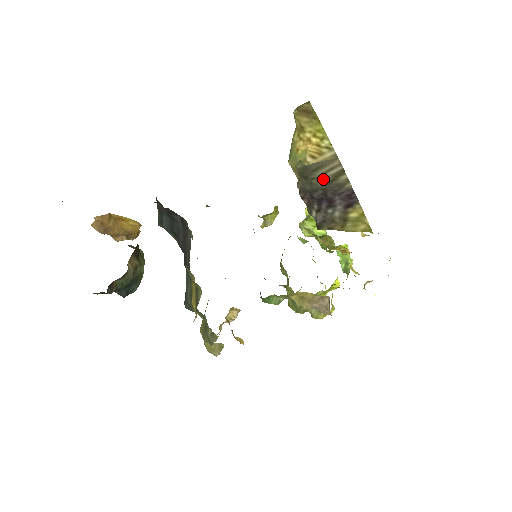
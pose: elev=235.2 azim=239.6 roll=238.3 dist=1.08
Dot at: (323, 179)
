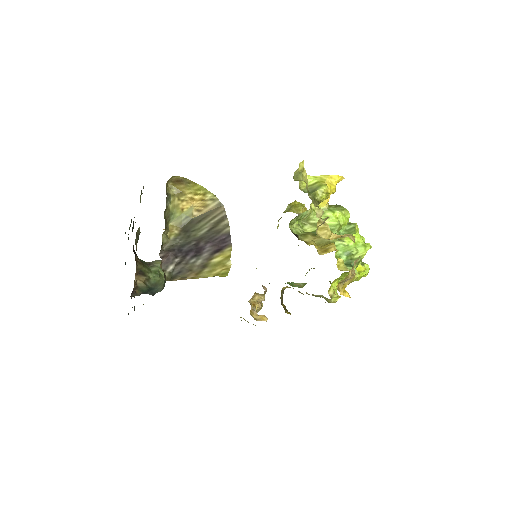
Dot at: (204, 229)
